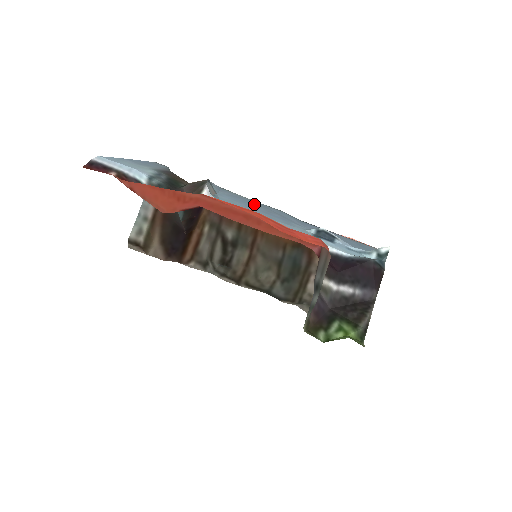
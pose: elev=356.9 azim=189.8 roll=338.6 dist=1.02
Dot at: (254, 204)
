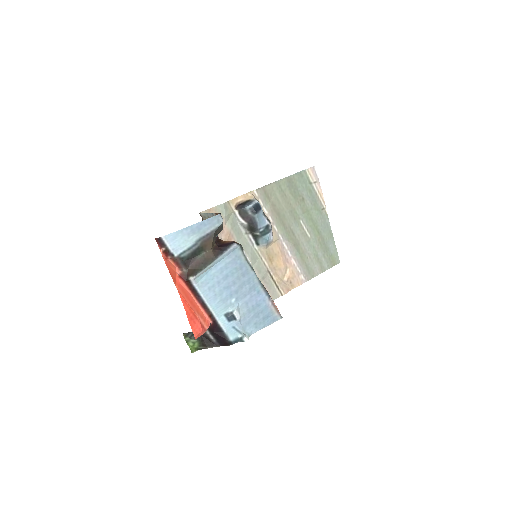
Dot at: (236, 272)
